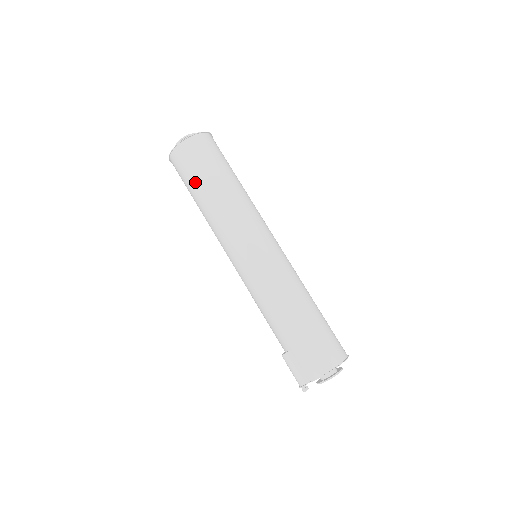
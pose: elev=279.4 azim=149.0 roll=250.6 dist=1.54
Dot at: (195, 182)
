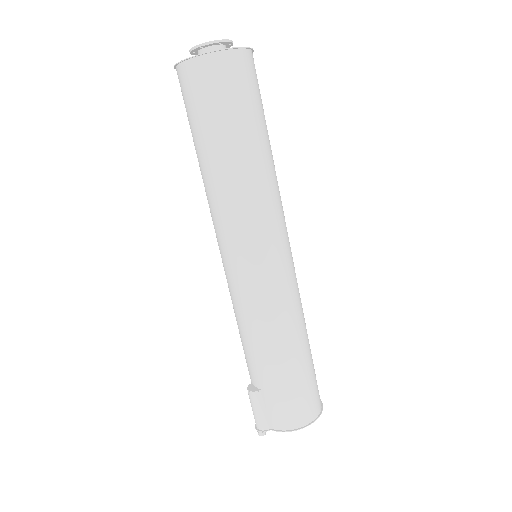
Dot at: (209, 128)
